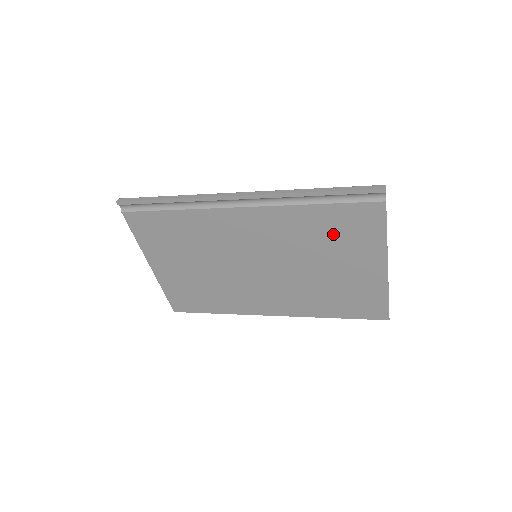
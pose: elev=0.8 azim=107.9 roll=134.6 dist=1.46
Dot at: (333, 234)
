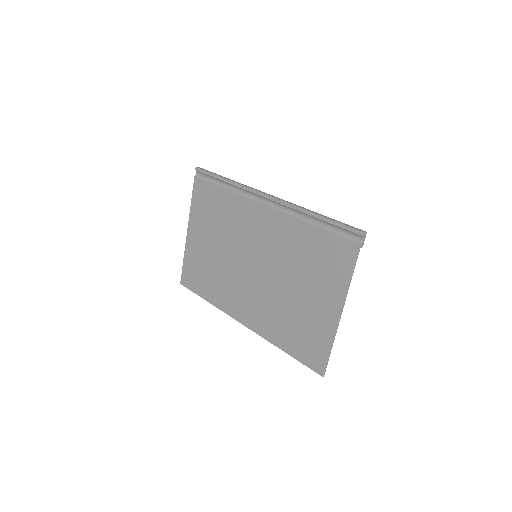
Dot at: (314, 259)
